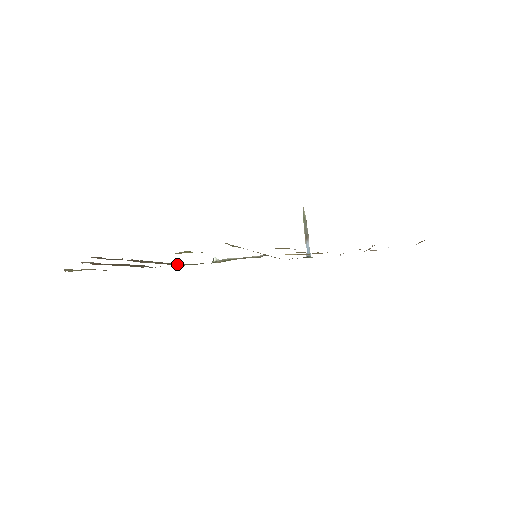
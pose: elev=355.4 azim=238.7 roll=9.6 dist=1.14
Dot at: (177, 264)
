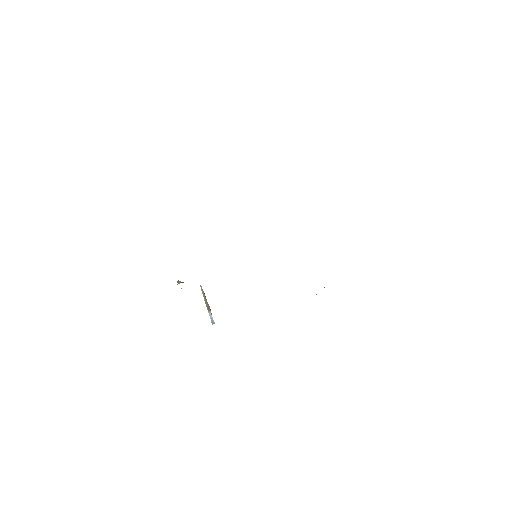
Dot at: occluded
